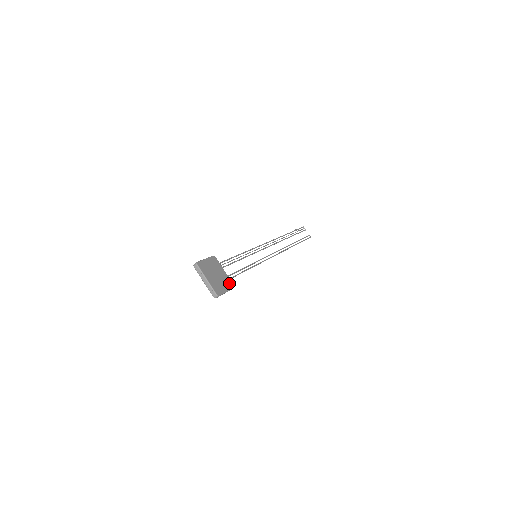
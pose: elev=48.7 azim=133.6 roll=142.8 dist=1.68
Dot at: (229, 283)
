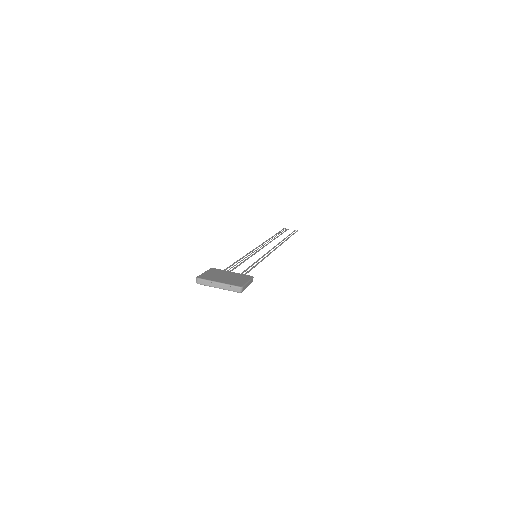
Dot at: (245, 276)
